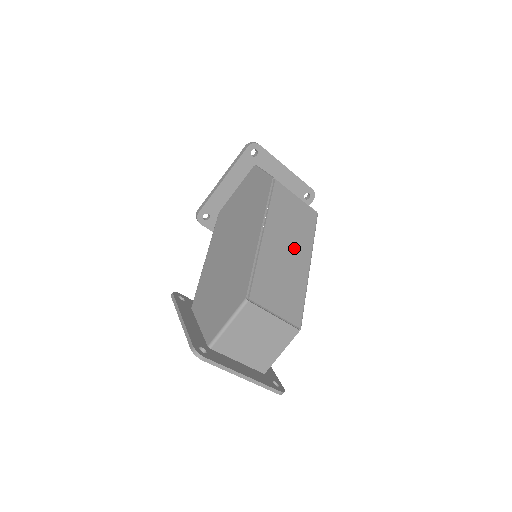
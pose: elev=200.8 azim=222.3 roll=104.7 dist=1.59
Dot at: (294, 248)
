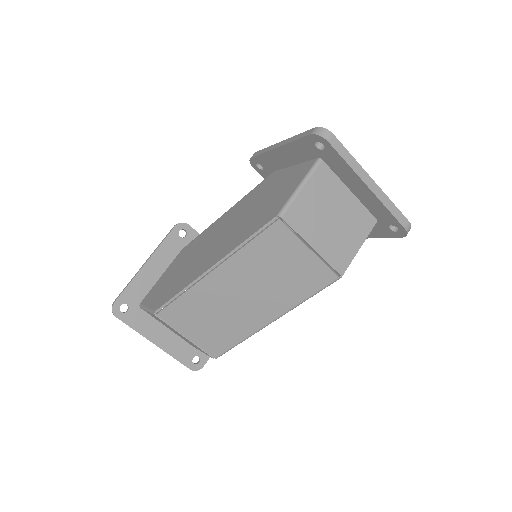
Dot at: (258, 298)
